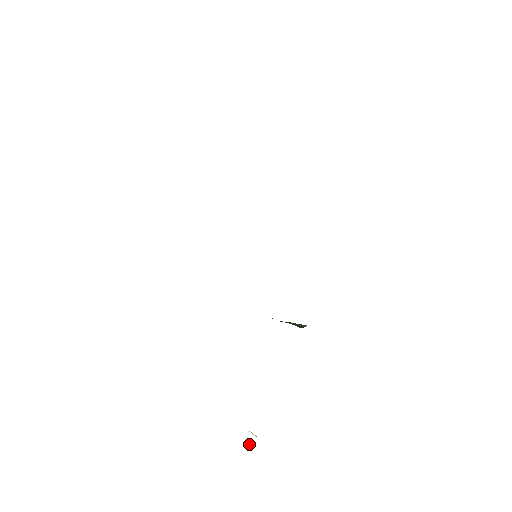
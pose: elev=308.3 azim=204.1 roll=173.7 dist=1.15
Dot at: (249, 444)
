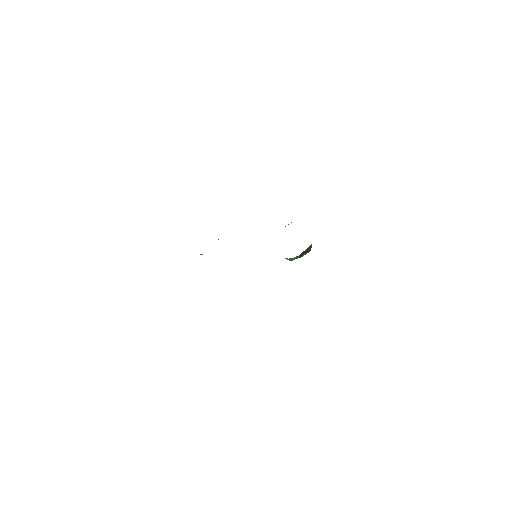
Dot at: occluded
